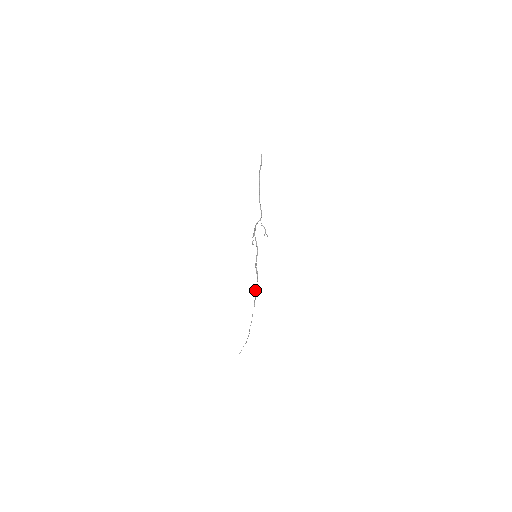
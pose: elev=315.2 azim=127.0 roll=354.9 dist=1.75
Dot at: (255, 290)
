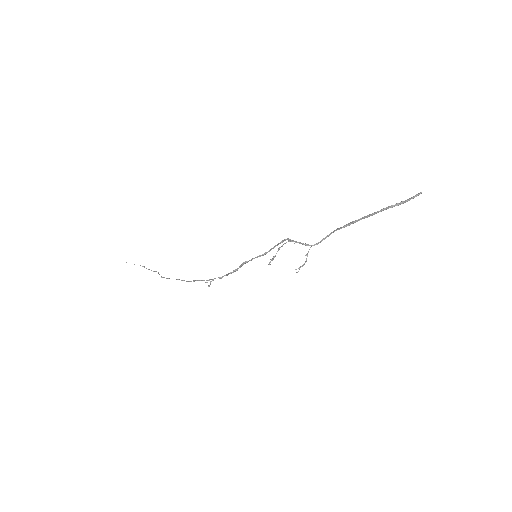
Dot at: occluded
